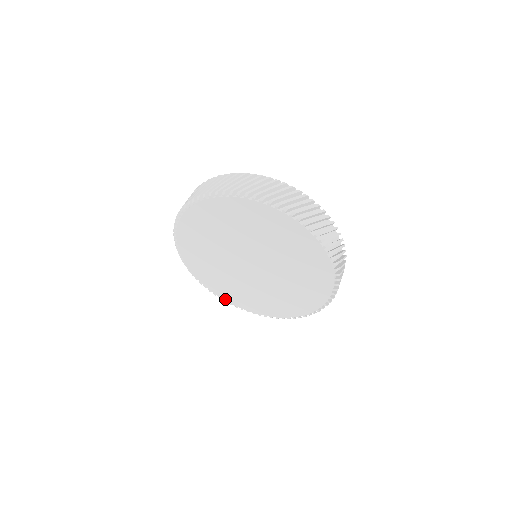
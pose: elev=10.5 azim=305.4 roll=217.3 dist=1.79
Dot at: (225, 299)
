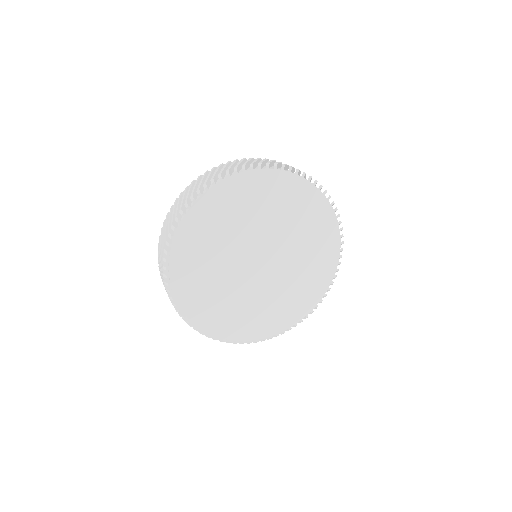
Dot at: (186, 312)
